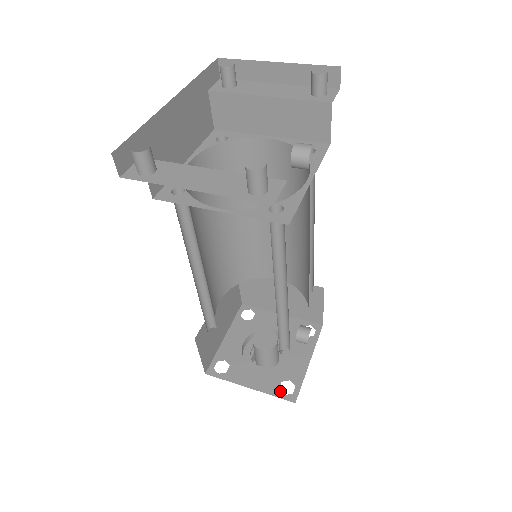
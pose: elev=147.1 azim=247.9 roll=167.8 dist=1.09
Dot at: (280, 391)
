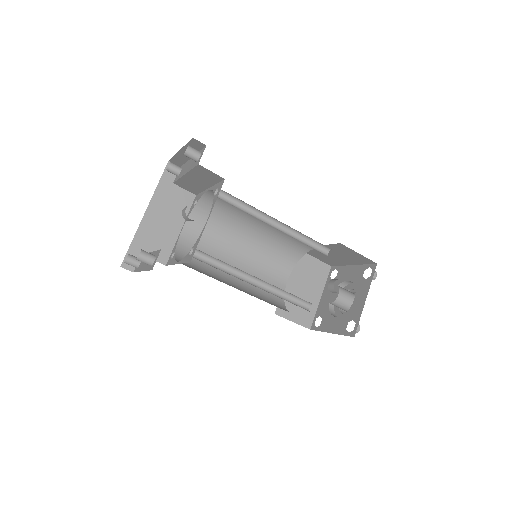
Dot at: (346, 330)
